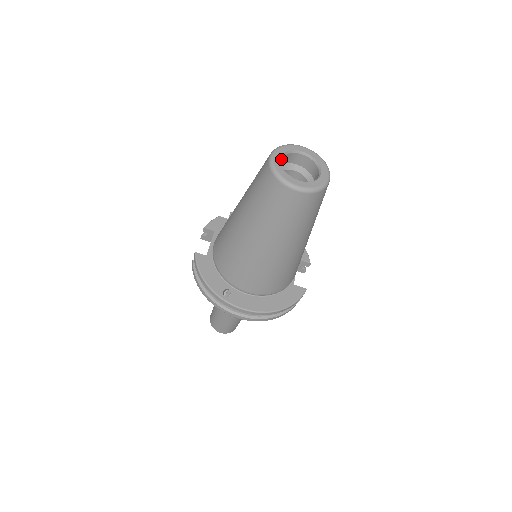
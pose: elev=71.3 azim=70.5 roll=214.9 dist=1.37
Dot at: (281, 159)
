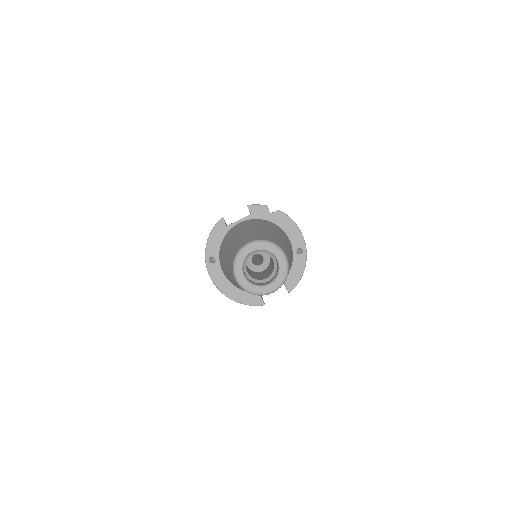
Dot at: (254, 251)
